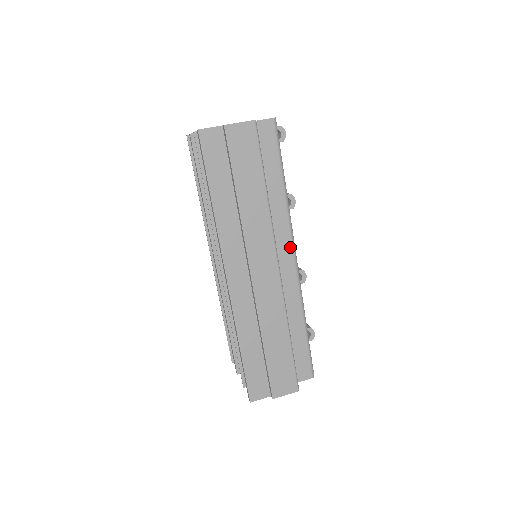
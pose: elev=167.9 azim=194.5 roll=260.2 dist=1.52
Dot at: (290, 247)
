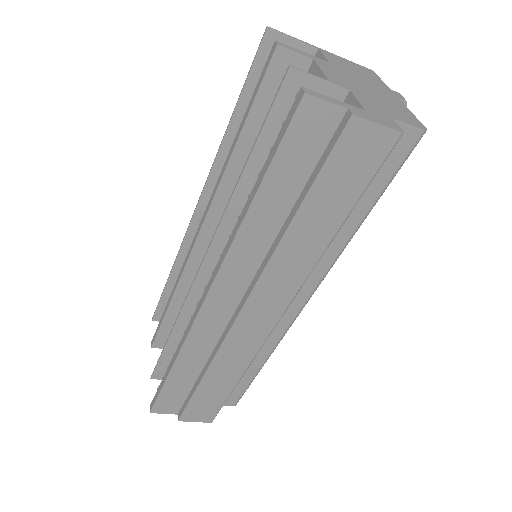
Dot at: (309, 292)
